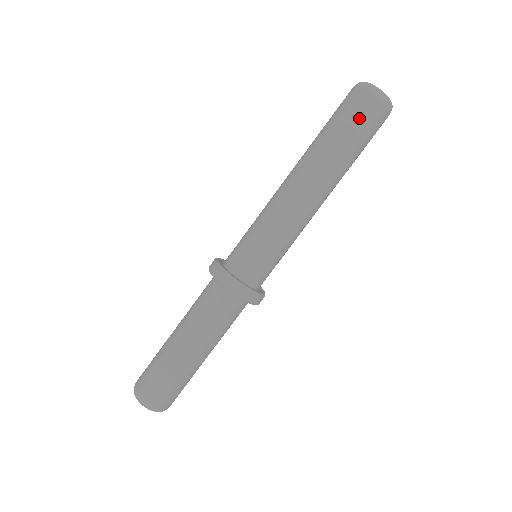
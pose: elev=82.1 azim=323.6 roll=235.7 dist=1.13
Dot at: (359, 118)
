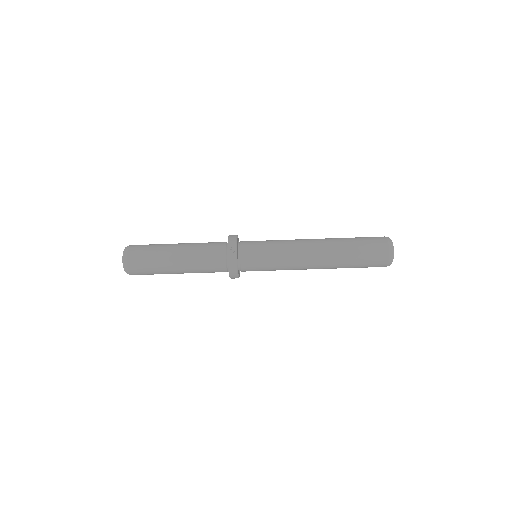
Dot at: (371, 261)
